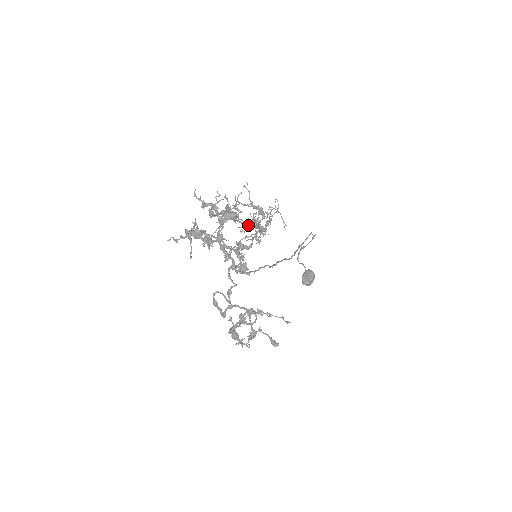
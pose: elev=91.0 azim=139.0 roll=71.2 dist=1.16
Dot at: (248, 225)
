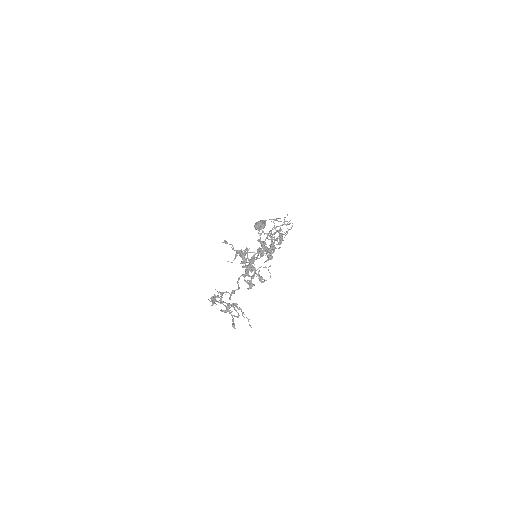
Dot at: occluded
